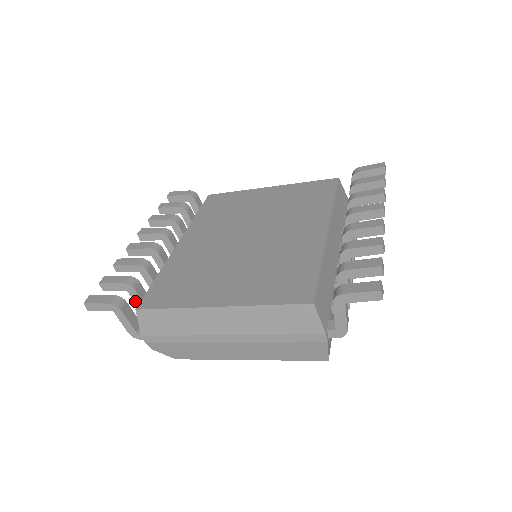
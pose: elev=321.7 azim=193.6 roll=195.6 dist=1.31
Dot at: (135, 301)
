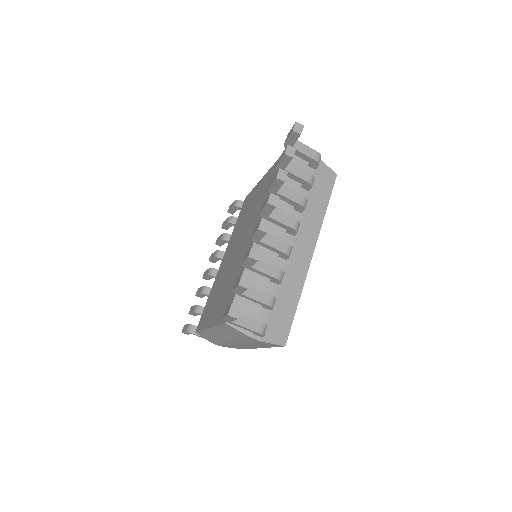
Dot at: occluded
